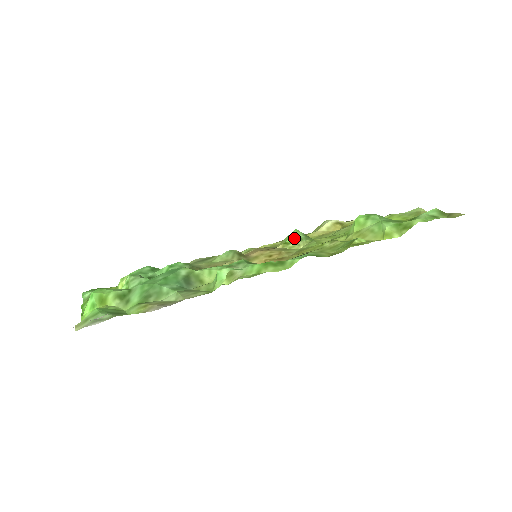
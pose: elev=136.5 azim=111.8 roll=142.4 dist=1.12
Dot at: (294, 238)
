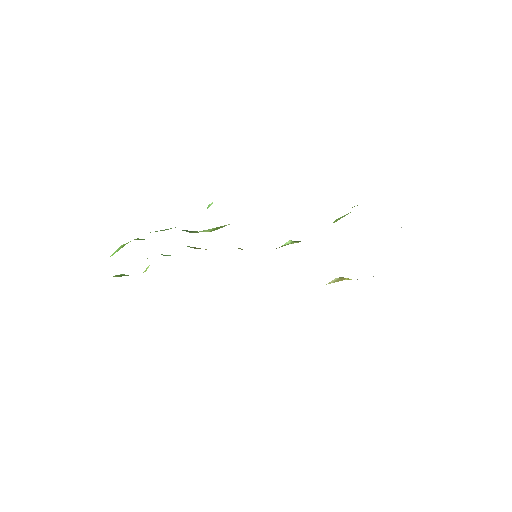
Dot at: (288, 243)
